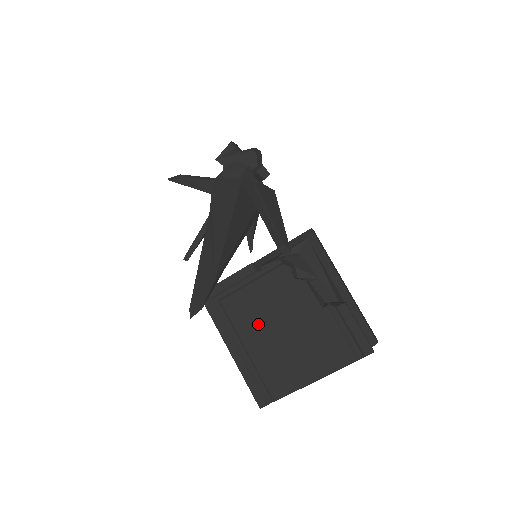
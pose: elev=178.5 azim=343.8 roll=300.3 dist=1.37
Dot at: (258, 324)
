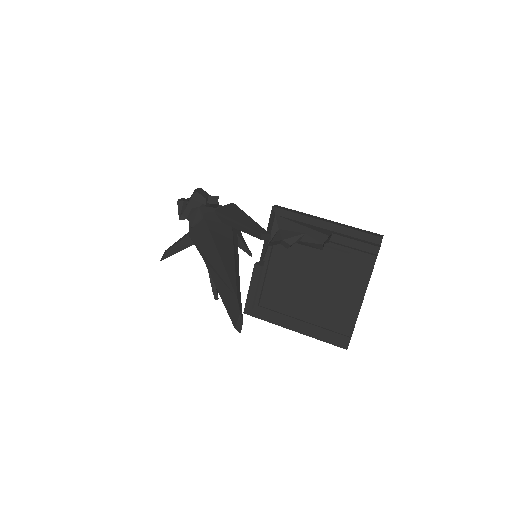
Dot at: (294, 298)
